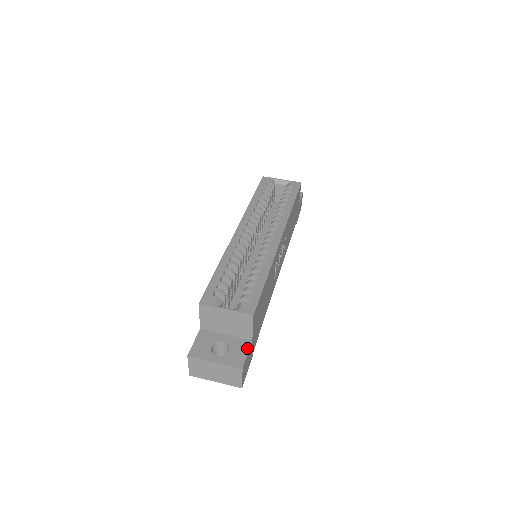
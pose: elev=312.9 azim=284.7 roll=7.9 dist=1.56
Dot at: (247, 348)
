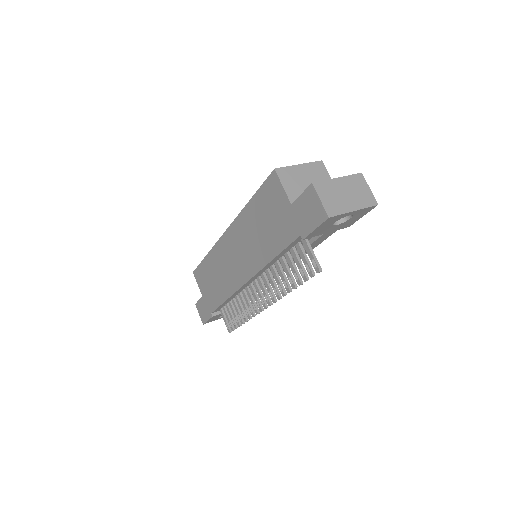
Dot at: occluded
